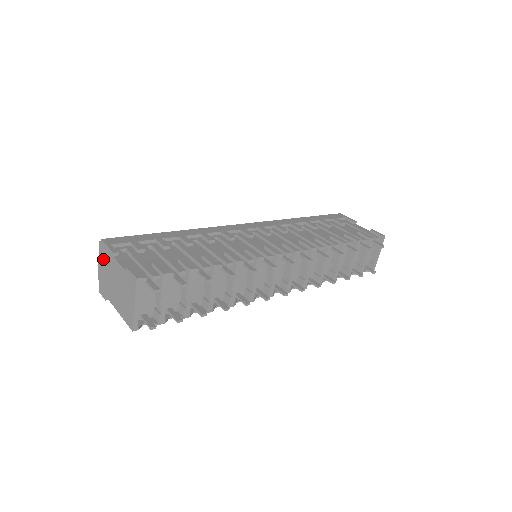
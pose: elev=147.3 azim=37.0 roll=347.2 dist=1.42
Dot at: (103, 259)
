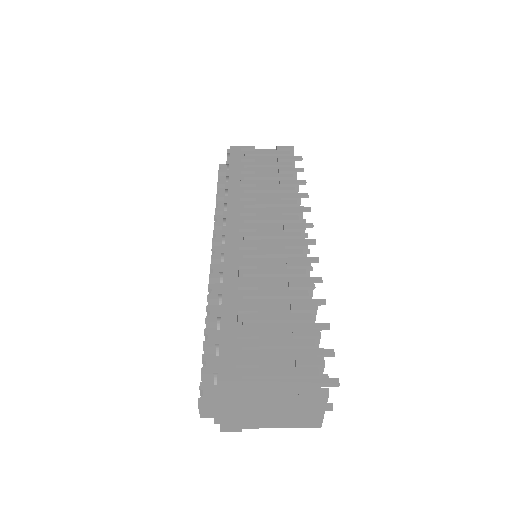
Dot at: (229, 407)
